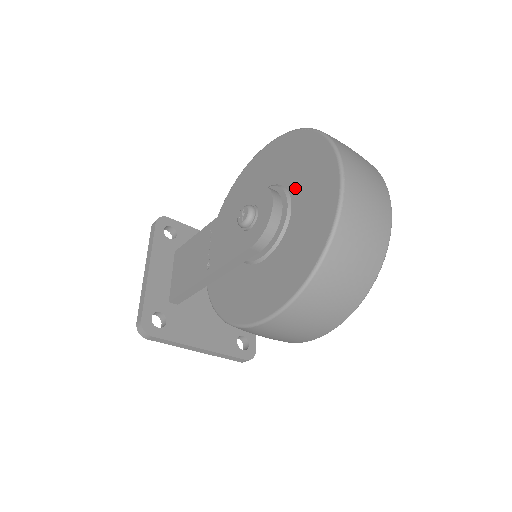
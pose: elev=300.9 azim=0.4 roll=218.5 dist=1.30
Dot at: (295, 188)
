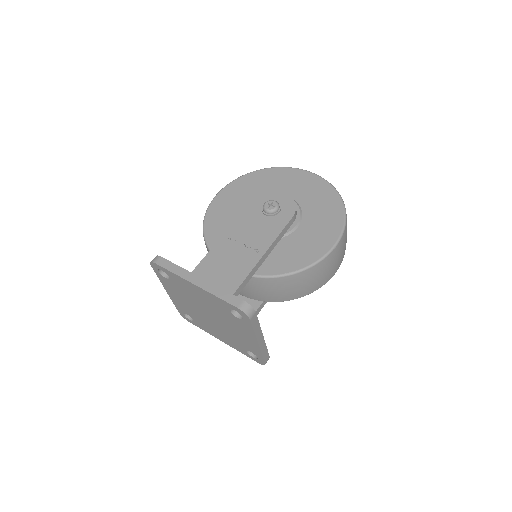
Dot at: (282, 191)
